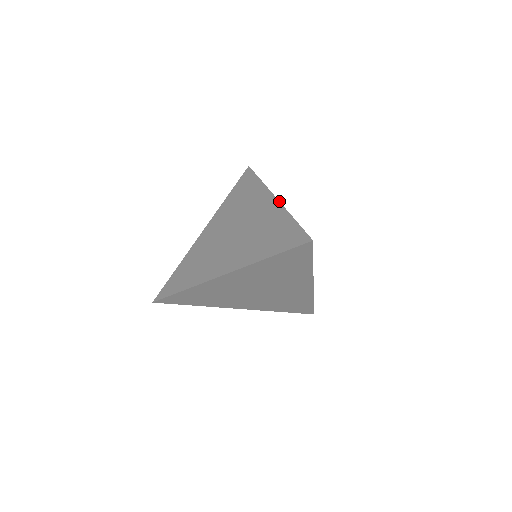
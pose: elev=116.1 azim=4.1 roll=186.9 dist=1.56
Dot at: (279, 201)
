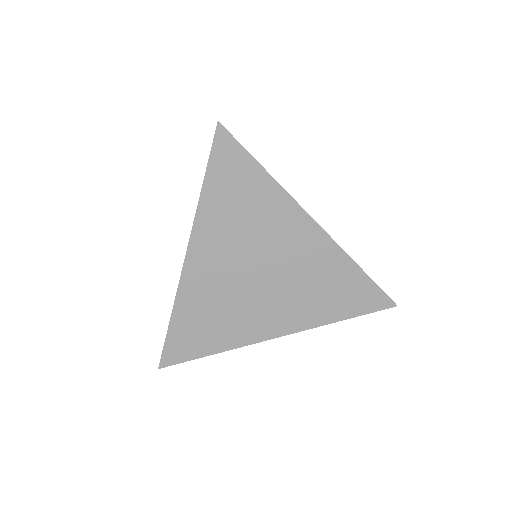
Dot at: occluded
